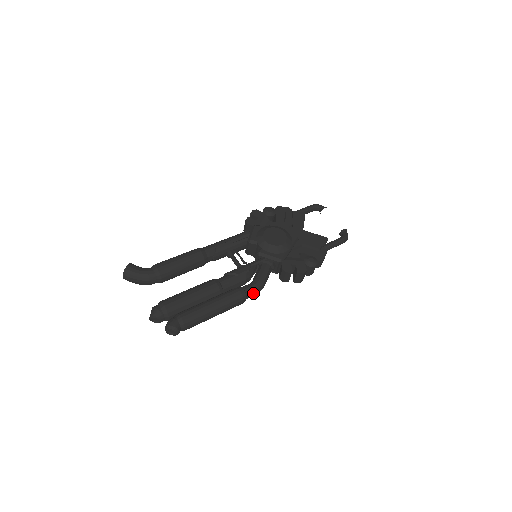
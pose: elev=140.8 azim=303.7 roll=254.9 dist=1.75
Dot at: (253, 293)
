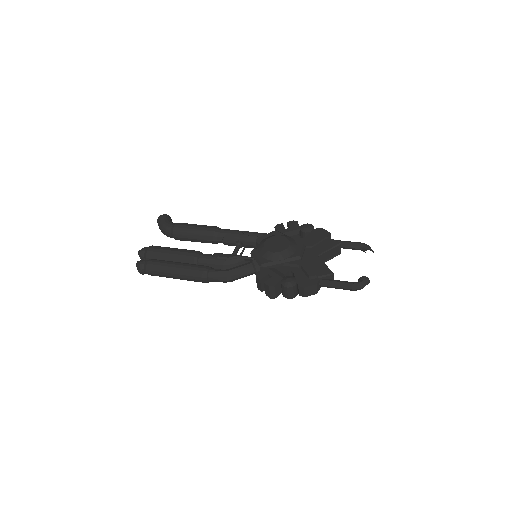
Dot at: (216, 278)
